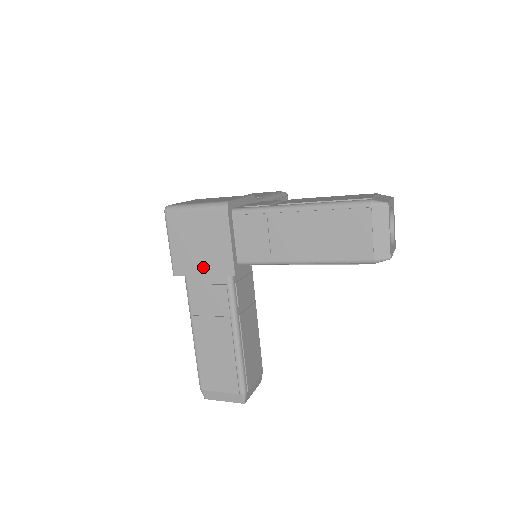
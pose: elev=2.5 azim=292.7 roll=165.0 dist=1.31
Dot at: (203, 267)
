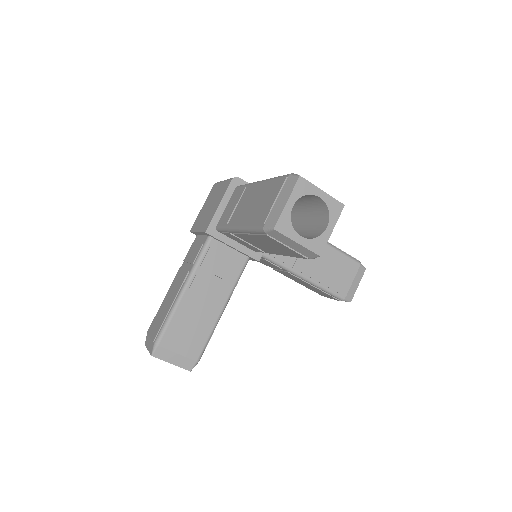
Dot at: (201, 225)
